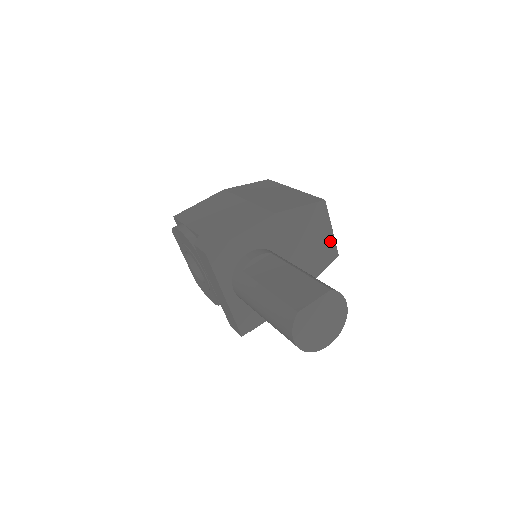
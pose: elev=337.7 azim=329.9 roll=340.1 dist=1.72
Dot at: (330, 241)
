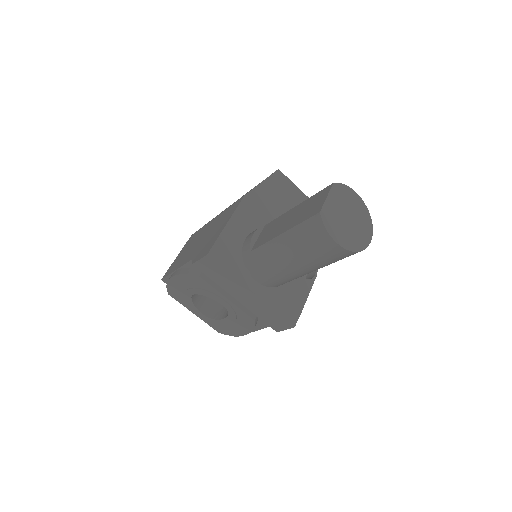
Dot at: occluded
